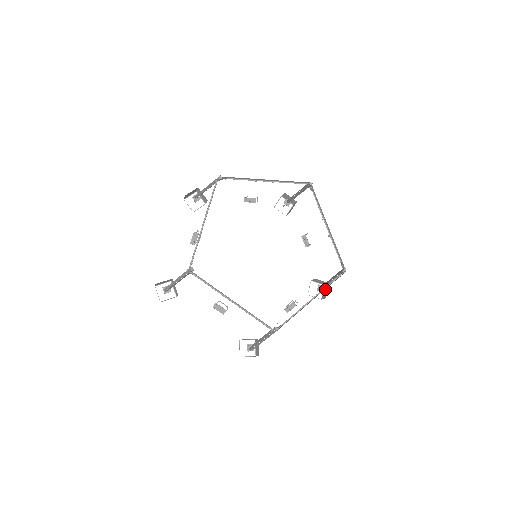
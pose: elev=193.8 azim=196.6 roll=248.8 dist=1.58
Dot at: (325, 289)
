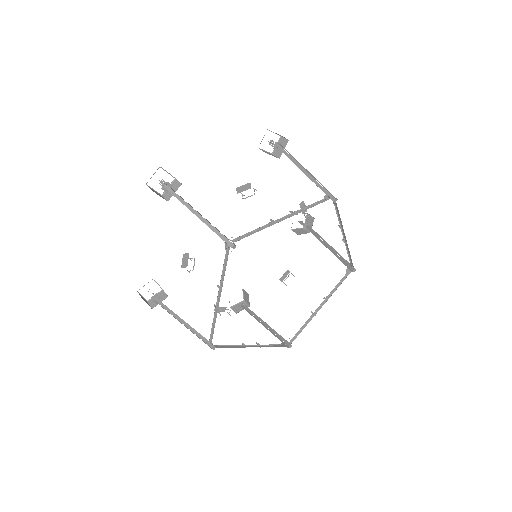
Dot at: (309, 220)
